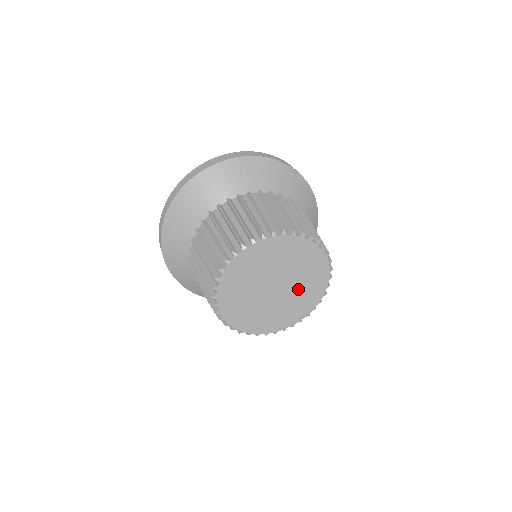
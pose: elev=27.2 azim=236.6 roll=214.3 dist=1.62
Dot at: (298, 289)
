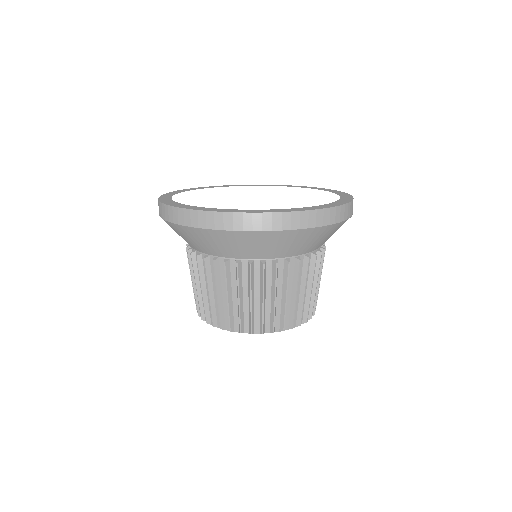
Dot at: occluded
